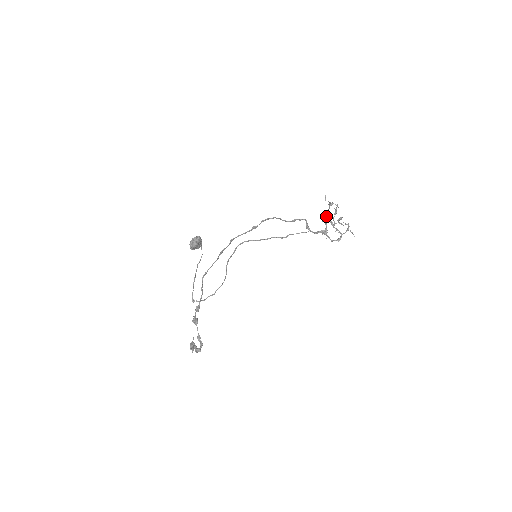
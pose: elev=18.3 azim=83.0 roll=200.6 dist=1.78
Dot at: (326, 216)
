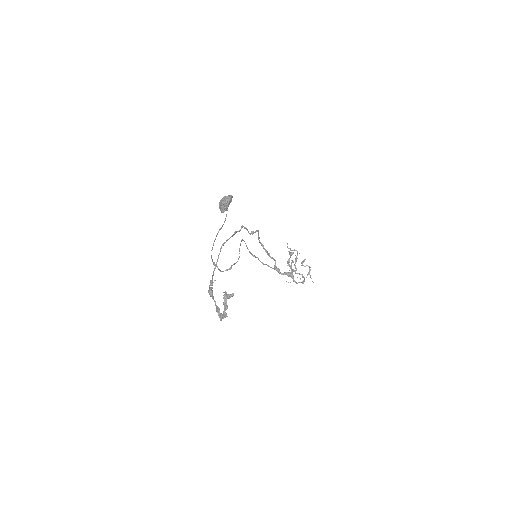
Dot at: (291, 260)
